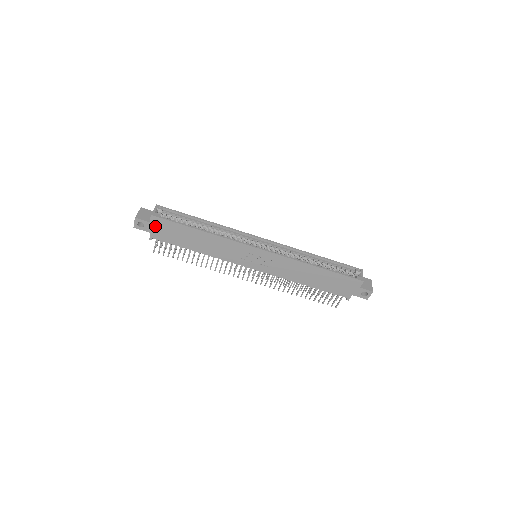
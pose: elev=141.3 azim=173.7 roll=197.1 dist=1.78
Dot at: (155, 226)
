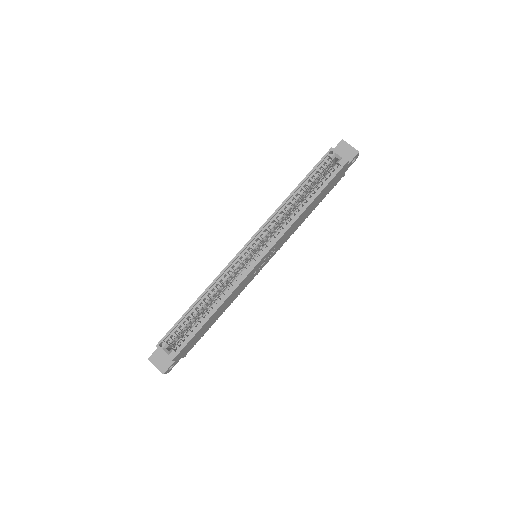
Dot at: (180, 355)
